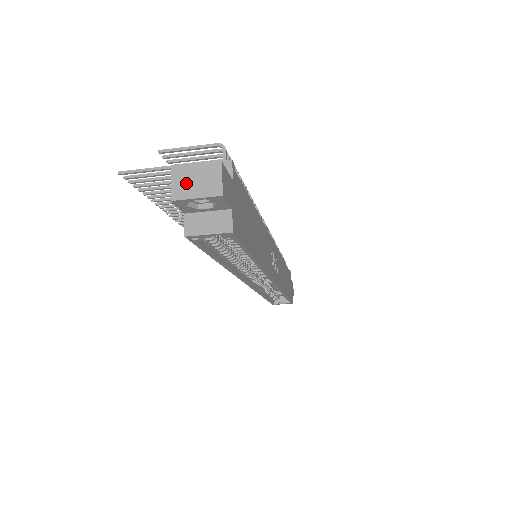
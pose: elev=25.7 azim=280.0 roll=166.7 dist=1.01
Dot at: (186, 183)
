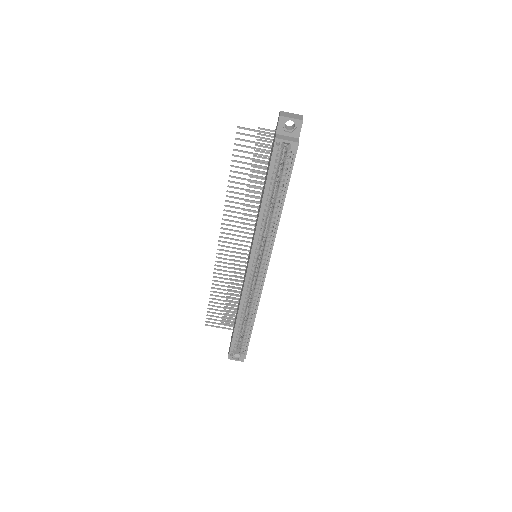
Dot at: (287, 115)
